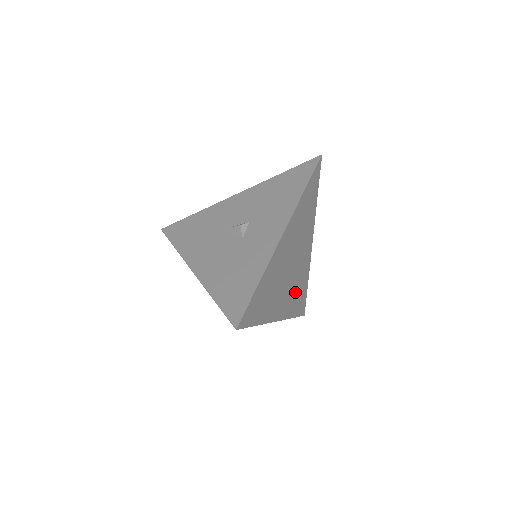
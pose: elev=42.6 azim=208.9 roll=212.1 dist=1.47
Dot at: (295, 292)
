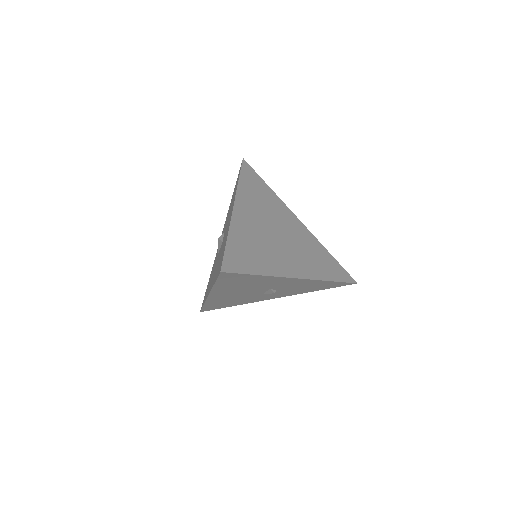
Dot at: (310, 258)
